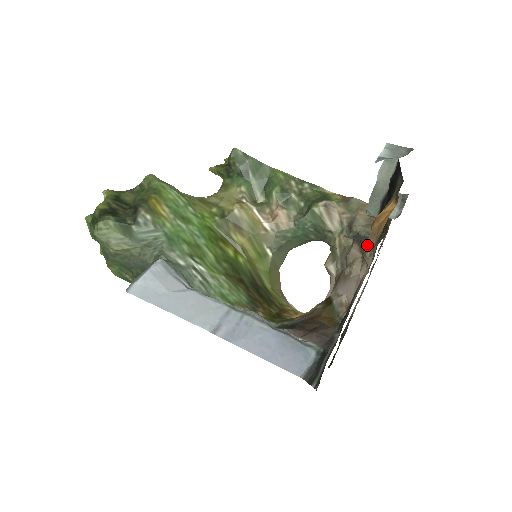
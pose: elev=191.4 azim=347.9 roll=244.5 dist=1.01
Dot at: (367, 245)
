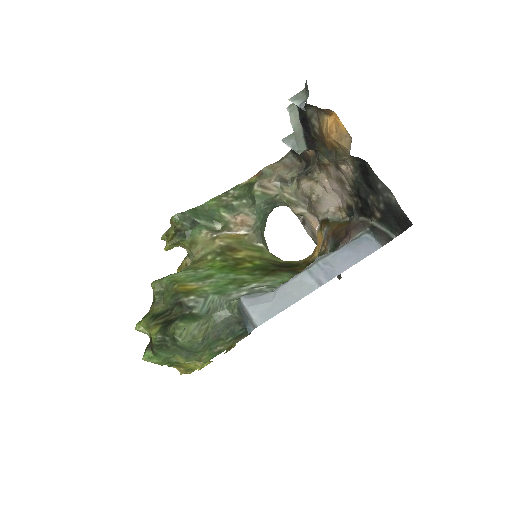
Dot at: (344, 145)
